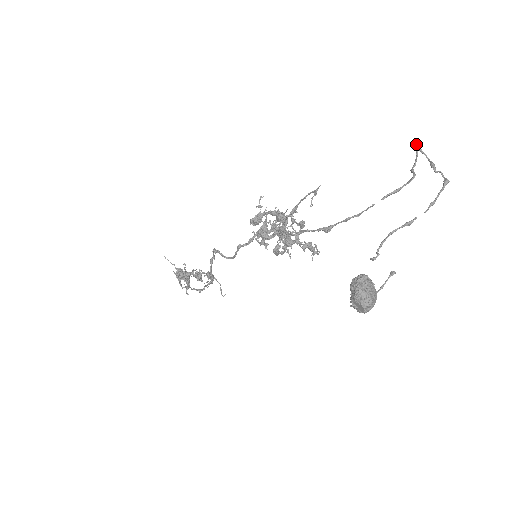
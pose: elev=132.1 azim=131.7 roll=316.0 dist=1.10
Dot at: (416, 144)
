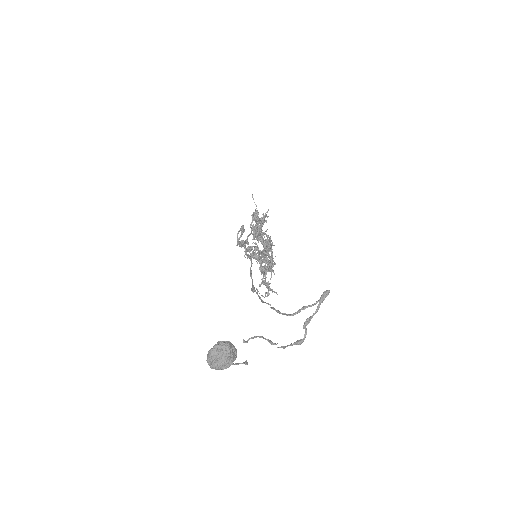
Dot at: occluded
